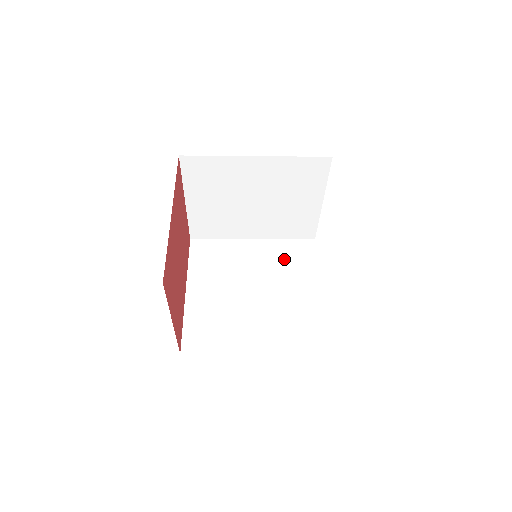
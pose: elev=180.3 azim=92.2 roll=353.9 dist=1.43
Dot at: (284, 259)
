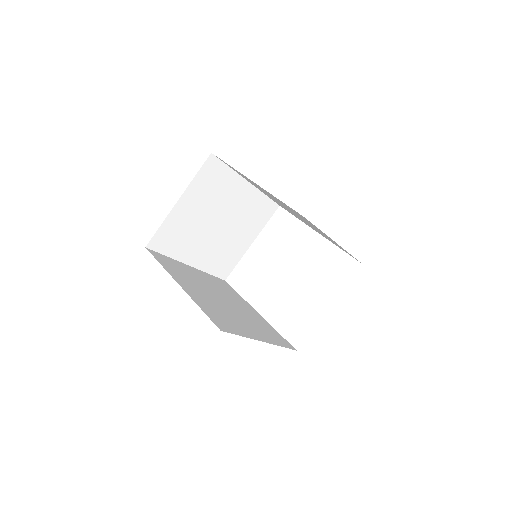
Dot at: (221, 286)
